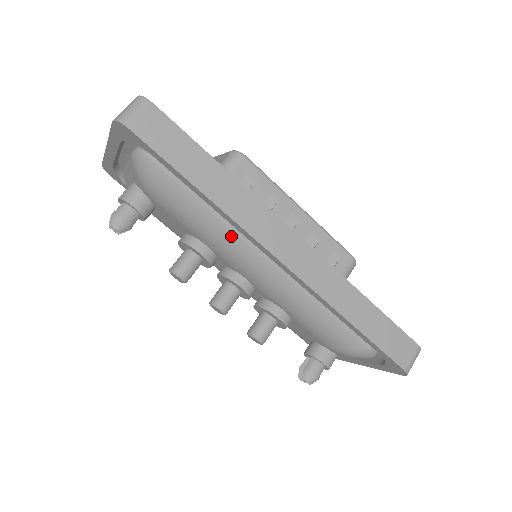
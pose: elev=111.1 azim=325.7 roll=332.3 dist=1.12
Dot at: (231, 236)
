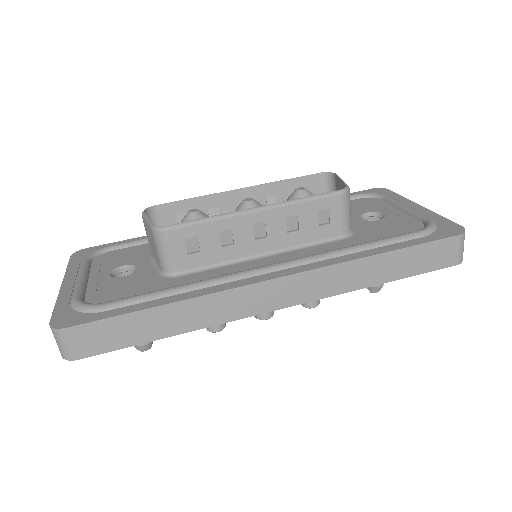
Dot at: occluded
